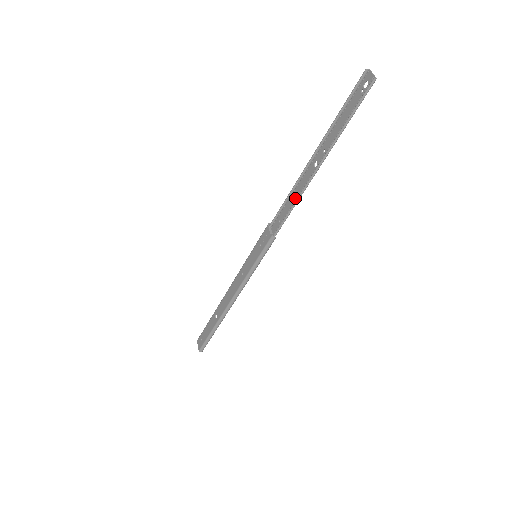
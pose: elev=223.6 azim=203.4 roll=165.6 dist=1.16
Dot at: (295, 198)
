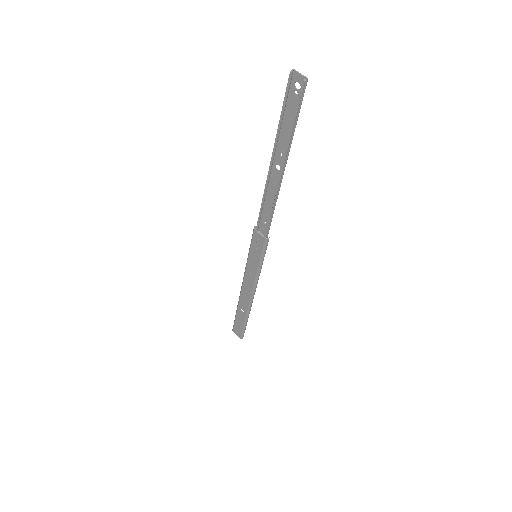
Dot at: (271, 201)
